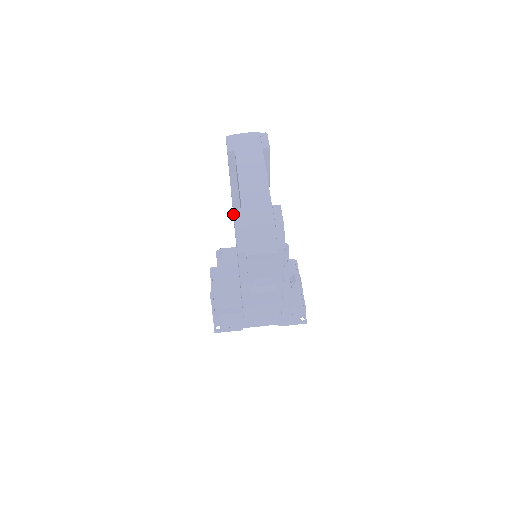
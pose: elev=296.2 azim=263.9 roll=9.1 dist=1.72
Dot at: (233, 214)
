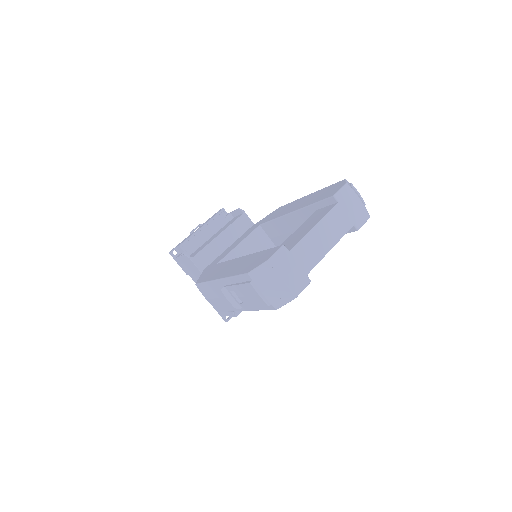
Dot at: (279, 247)
